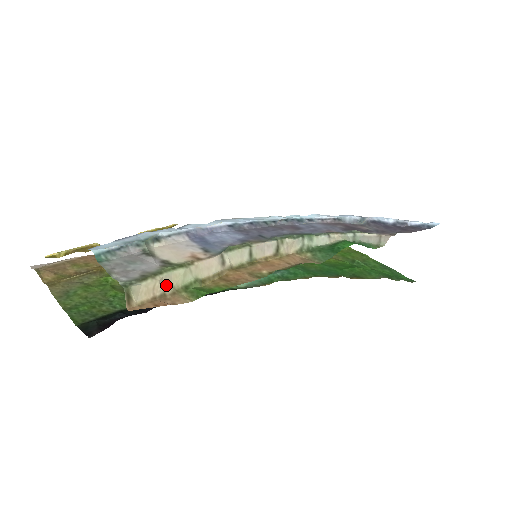
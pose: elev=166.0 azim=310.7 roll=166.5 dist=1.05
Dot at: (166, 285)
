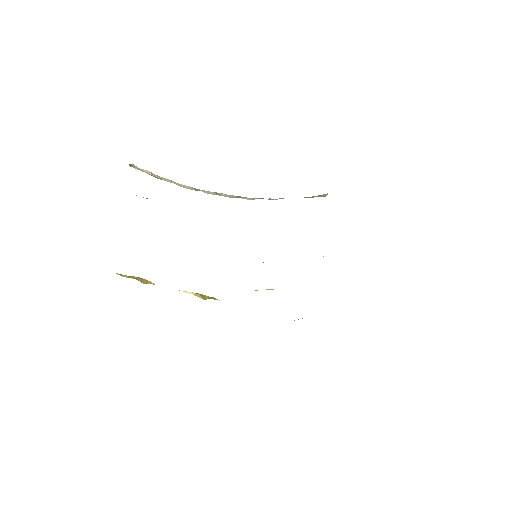
Dot at: (155, 176)
